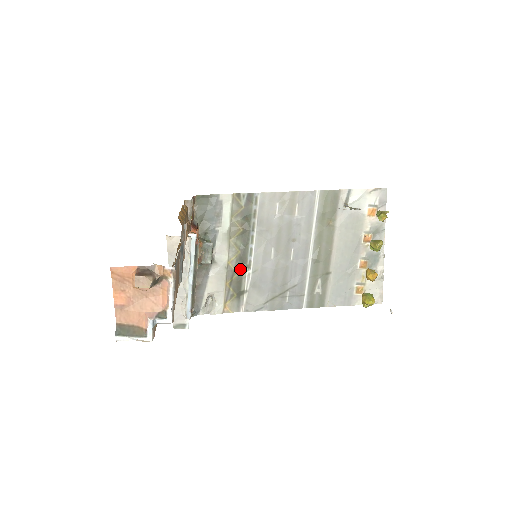
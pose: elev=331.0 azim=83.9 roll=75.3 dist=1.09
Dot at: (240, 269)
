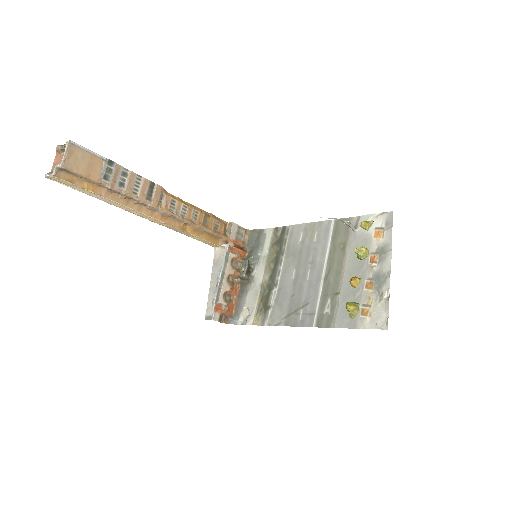
Dot at: (270, 287)
